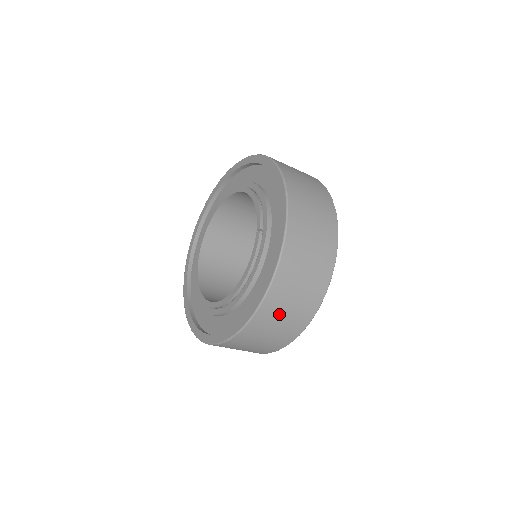
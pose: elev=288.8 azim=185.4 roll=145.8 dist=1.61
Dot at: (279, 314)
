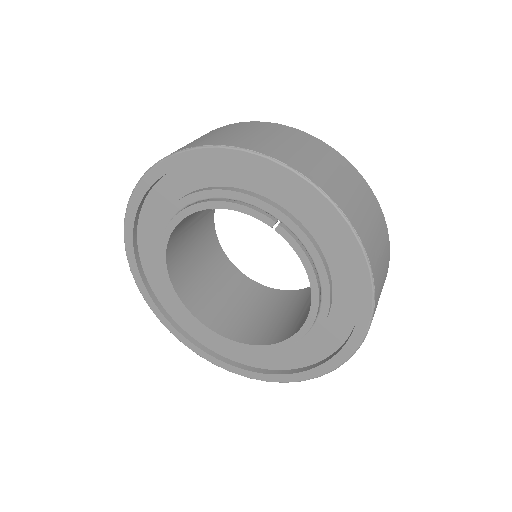
Dot at: (380, 269)
